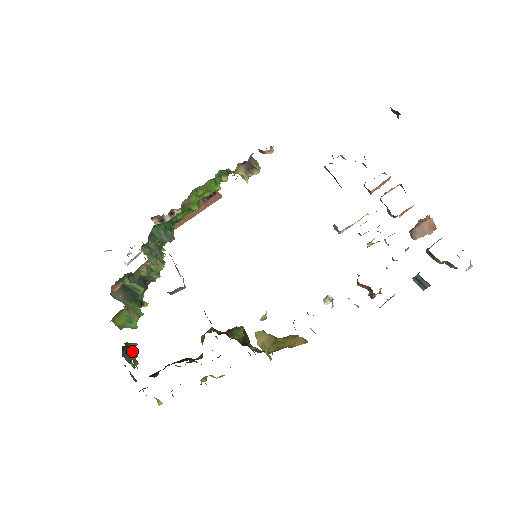
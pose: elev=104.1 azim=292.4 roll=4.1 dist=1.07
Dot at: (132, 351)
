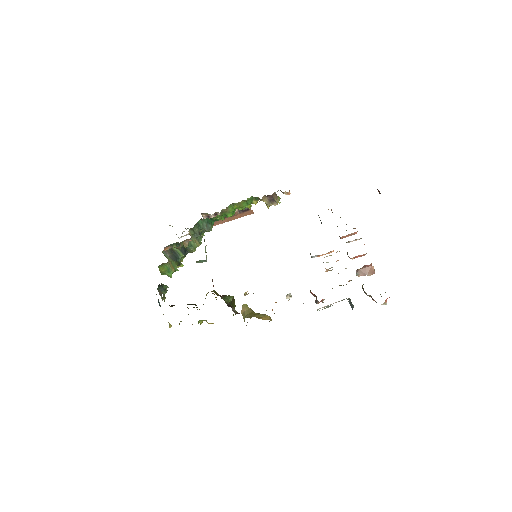
Dot at: (164, 289)
